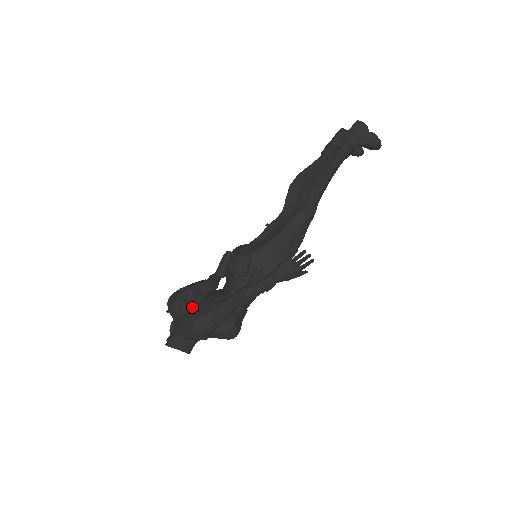
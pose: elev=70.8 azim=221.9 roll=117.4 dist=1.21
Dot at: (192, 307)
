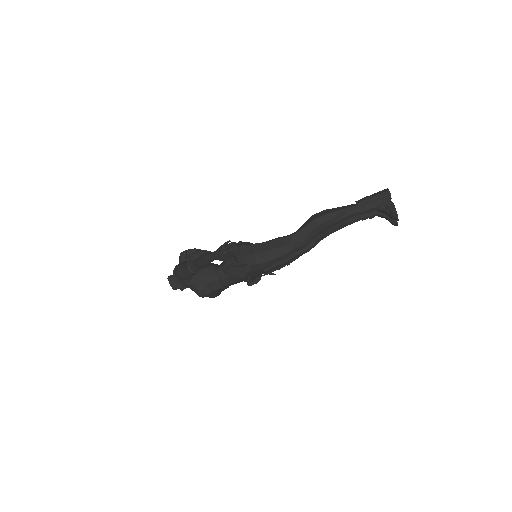
Dot at: occluded
